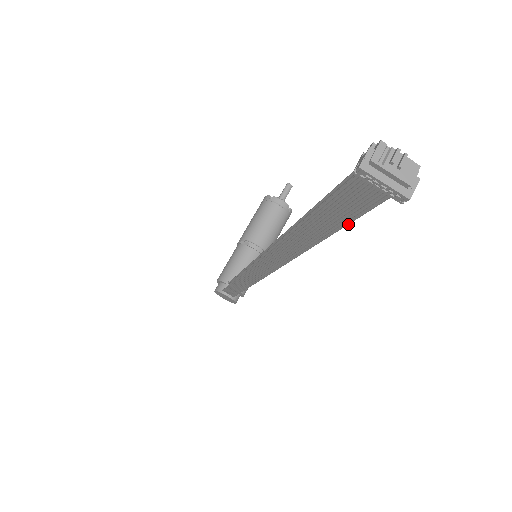
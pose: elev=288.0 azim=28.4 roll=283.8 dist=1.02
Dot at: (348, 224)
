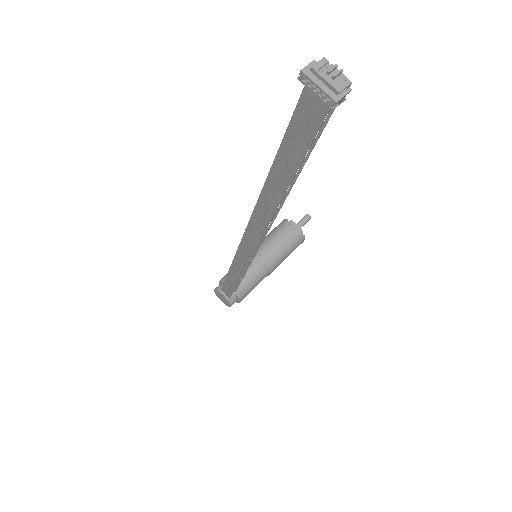
Dot at: (304, 156)
